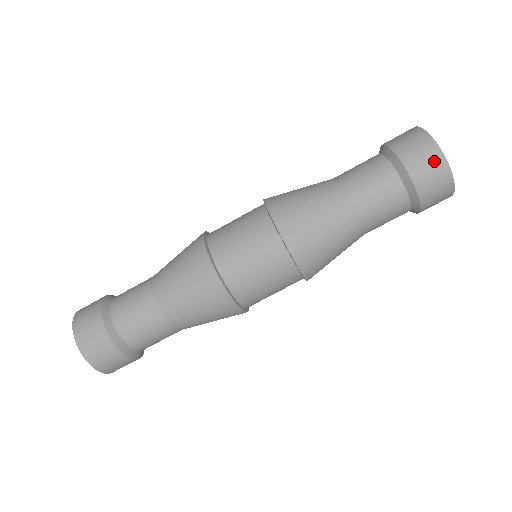
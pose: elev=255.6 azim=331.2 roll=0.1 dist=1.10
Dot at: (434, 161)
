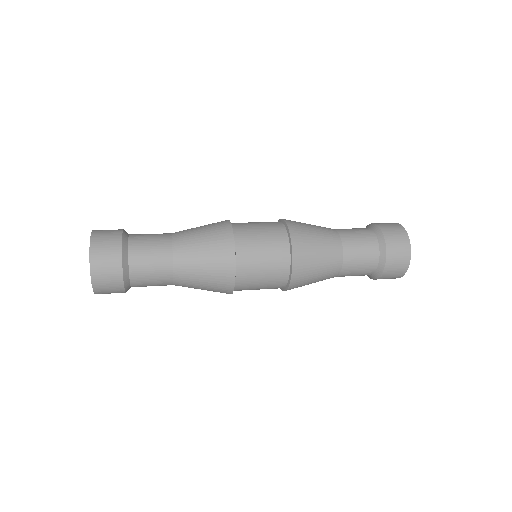
Dot at: (401, 235)
